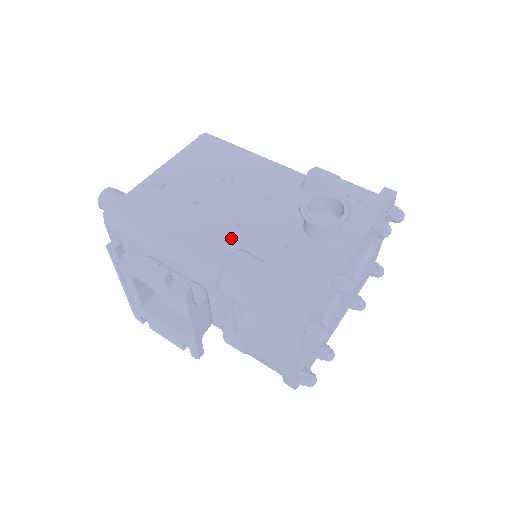
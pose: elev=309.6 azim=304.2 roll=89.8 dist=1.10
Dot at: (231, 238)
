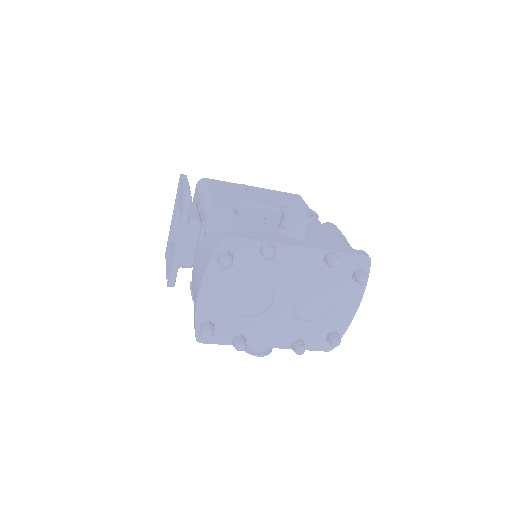
Dot at: occluded
